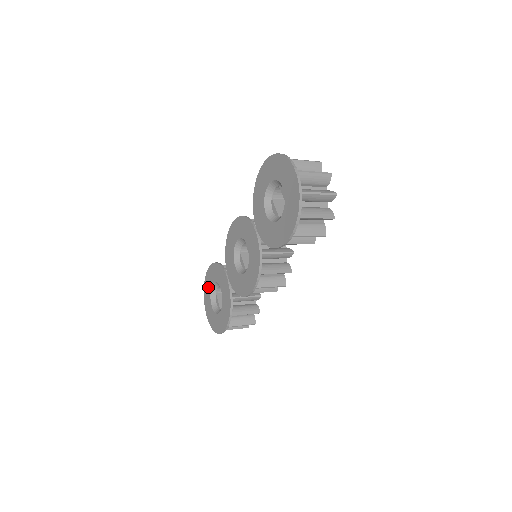
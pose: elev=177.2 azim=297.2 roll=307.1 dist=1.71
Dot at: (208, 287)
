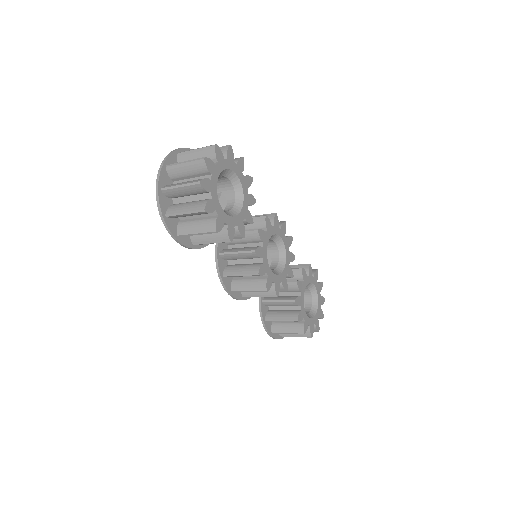
Dot at: occluded
